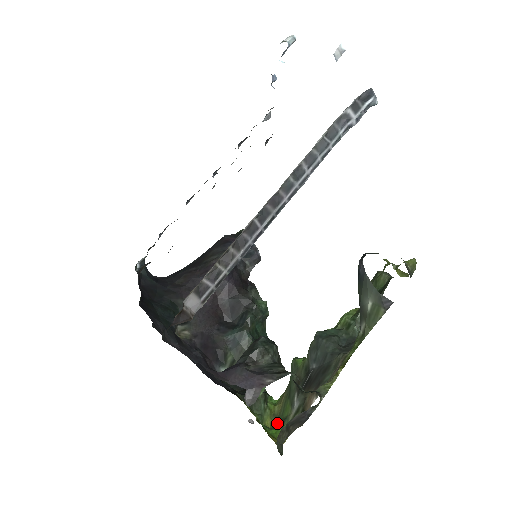
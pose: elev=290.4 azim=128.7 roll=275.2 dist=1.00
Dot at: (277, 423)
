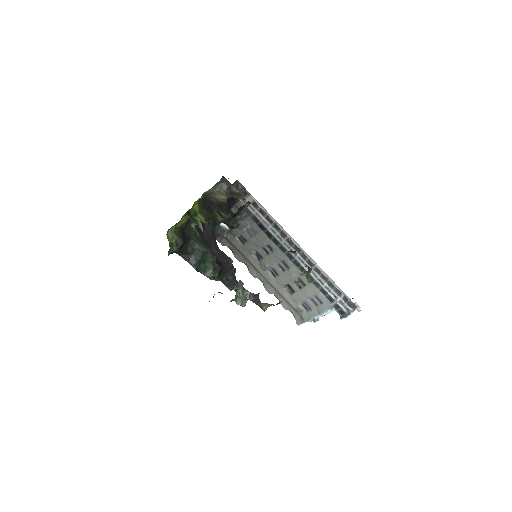
Dot at: occluded
